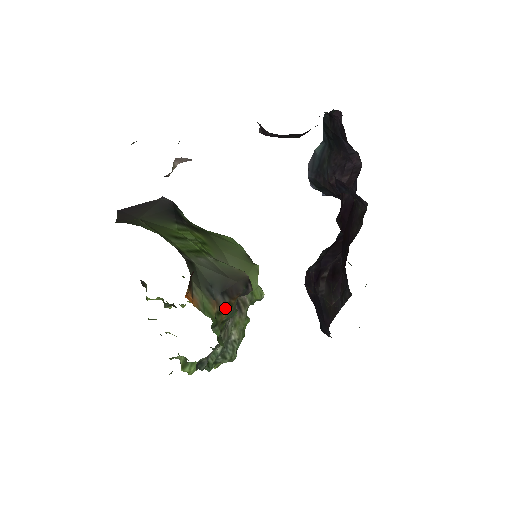
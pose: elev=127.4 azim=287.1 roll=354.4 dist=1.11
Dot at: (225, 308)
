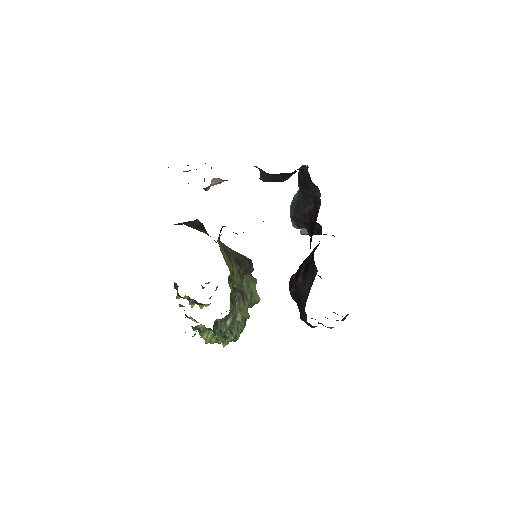
Dot at: (237, 273)
